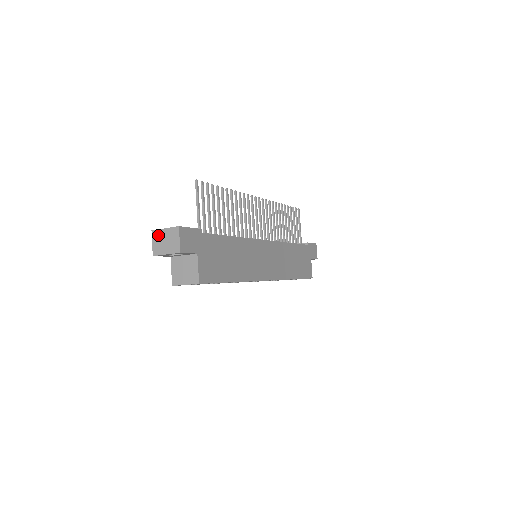
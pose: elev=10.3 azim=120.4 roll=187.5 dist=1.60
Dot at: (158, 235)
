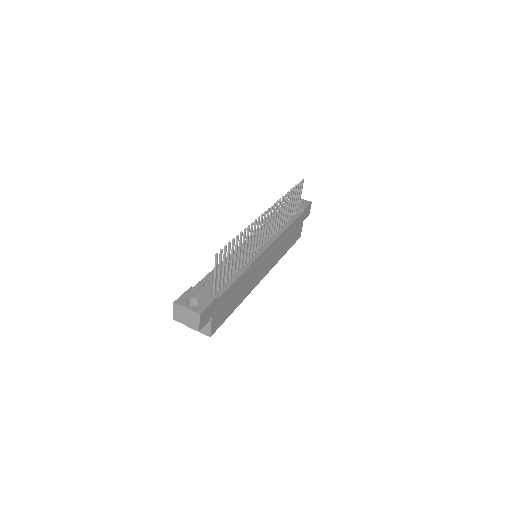
Dot at: (179, 309)
